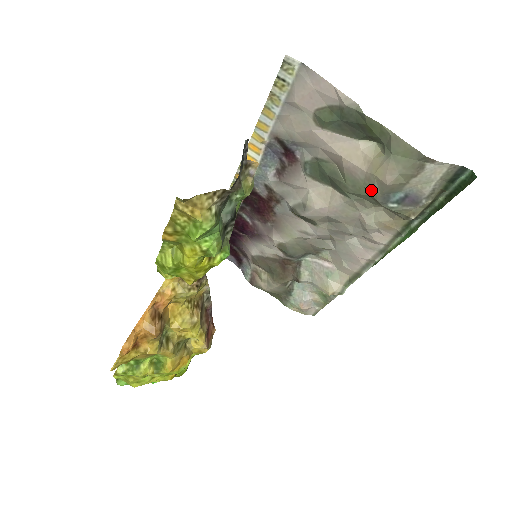
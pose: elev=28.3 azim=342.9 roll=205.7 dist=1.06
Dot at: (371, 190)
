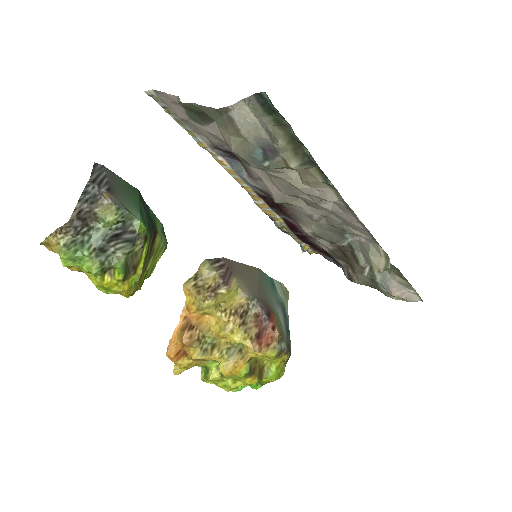
Dot at: occluded
